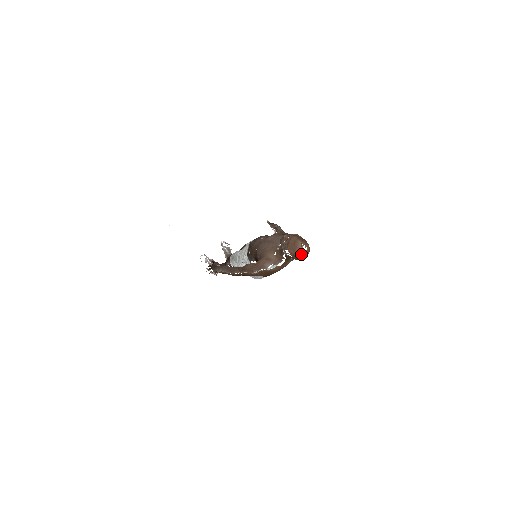
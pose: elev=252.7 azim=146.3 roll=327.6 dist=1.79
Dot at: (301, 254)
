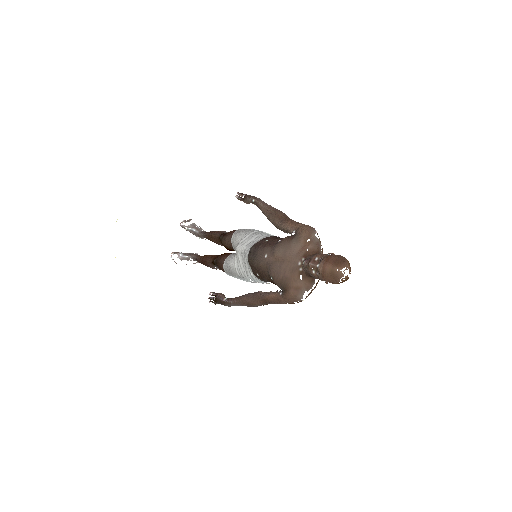
Dot at: (345, 280)
